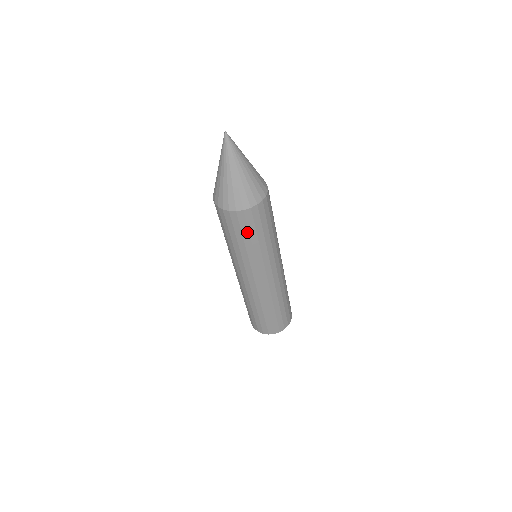
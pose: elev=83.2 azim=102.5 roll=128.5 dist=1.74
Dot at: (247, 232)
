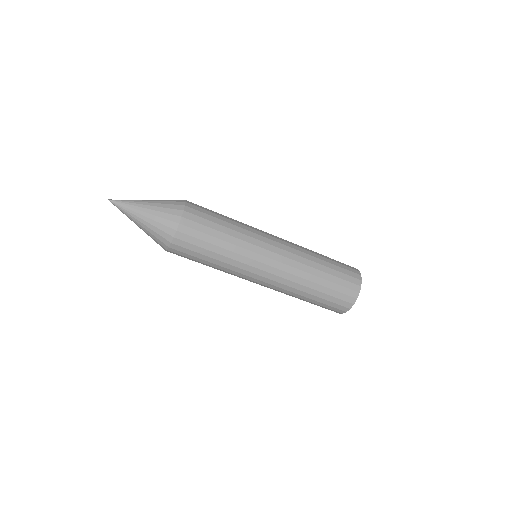
Dot at: (203, 243)
